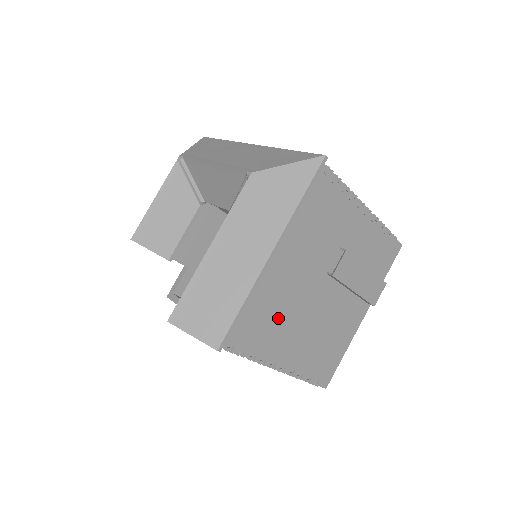
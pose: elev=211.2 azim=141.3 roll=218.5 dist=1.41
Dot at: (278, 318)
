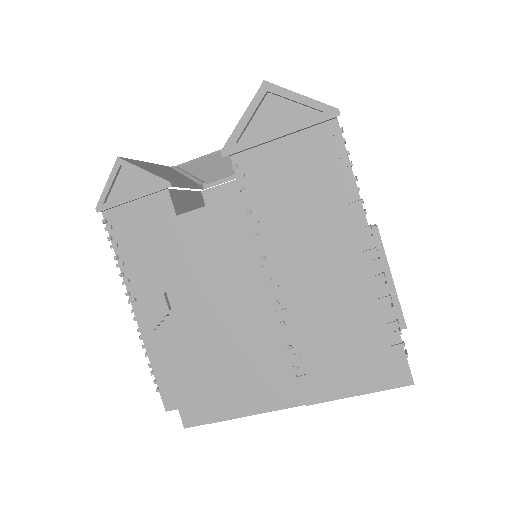
Dot at: occluded
